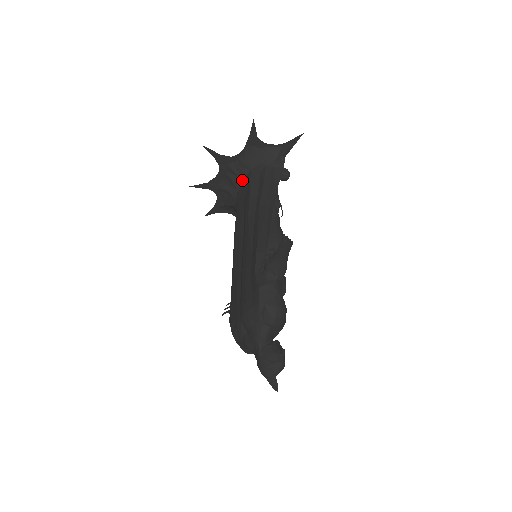
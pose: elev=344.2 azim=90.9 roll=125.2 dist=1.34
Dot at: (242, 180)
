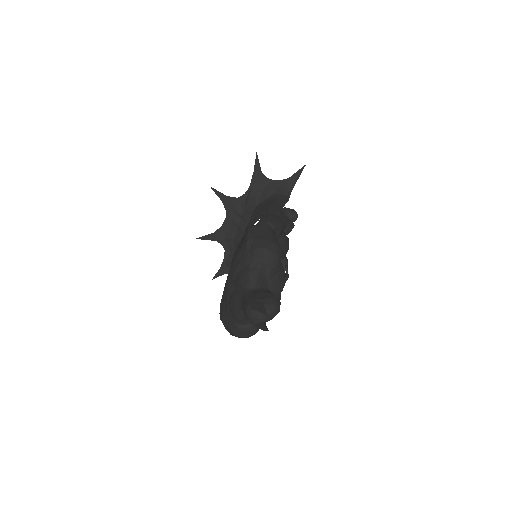
Dot at: (248, 220)
